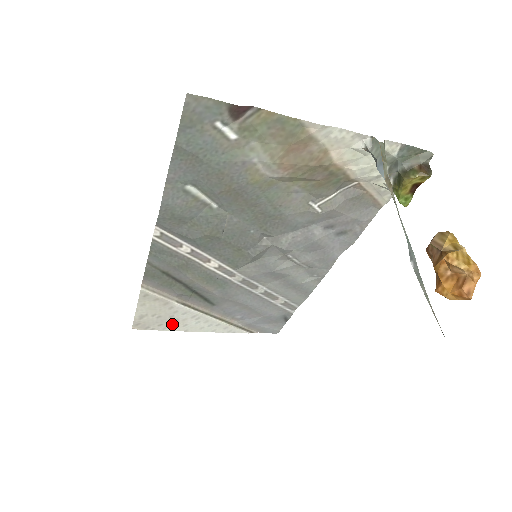
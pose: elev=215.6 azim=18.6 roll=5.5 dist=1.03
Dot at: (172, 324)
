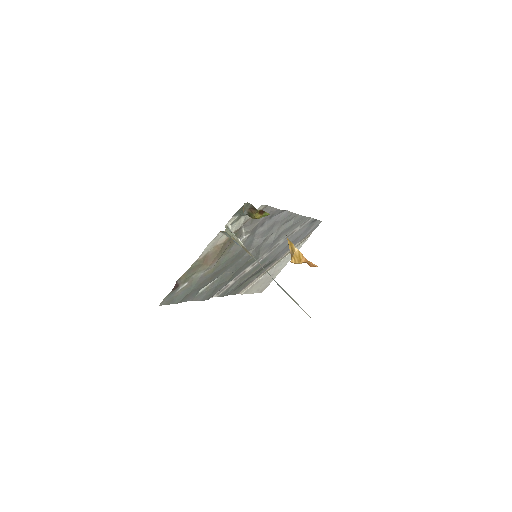
Dot at: (273, 276)
